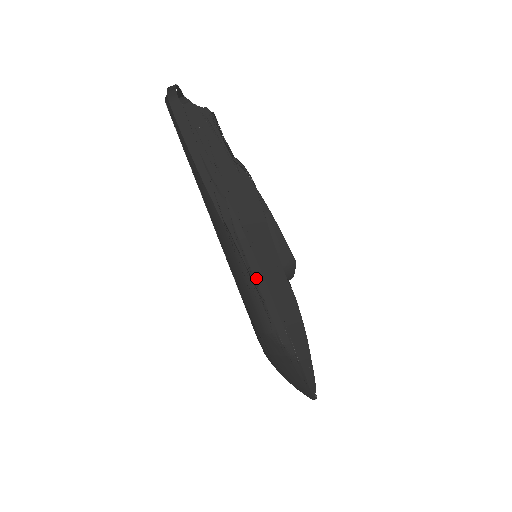
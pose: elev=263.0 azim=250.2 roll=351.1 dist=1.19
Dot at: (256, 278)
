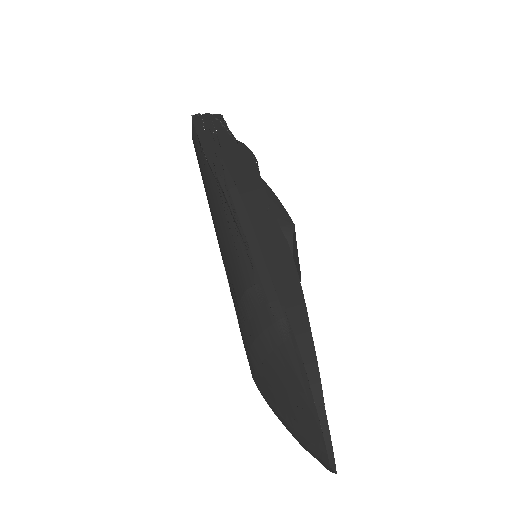
Dot at: (241, 222)
